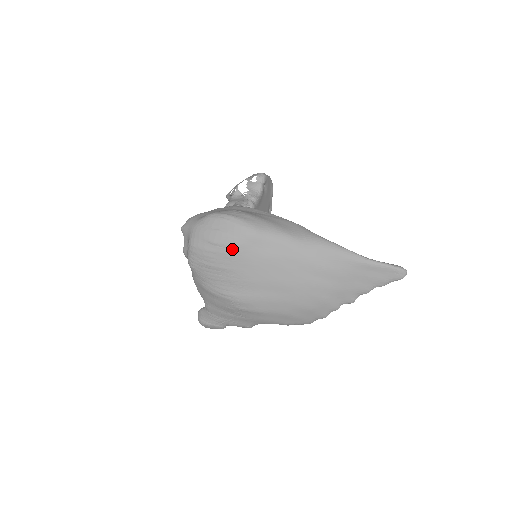
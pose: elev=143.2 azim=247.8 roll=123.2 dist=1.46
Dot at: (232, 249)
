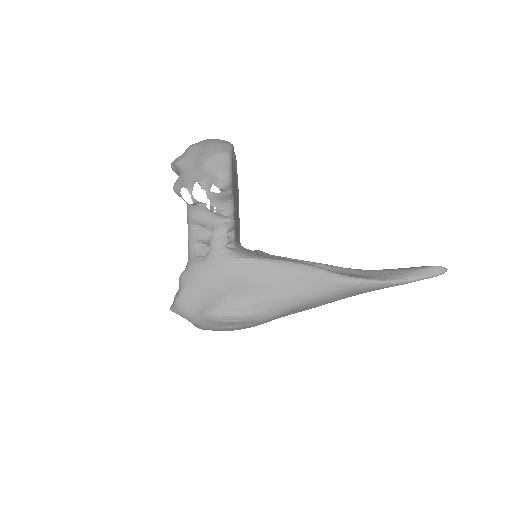
Dot at: occluded
